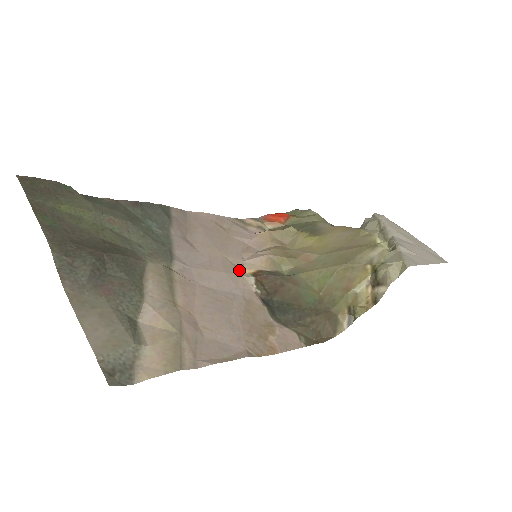
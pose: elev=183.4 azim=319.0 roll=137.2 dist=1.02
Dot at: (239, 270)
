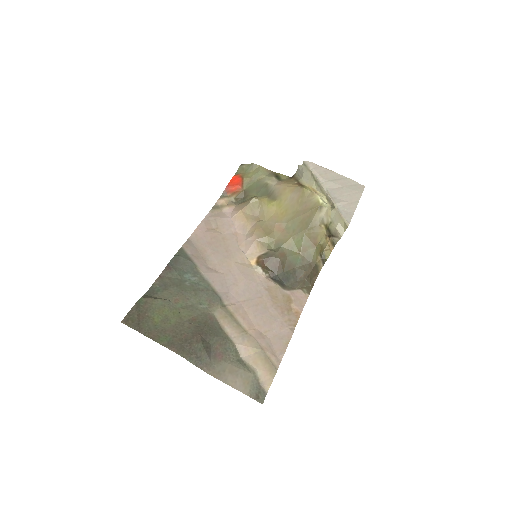
Dot at: (249, 266)
